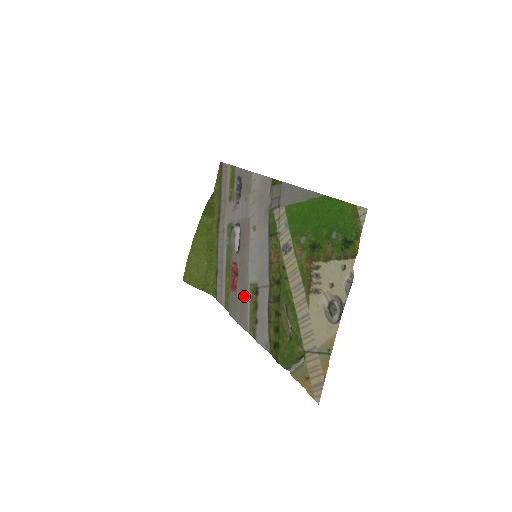
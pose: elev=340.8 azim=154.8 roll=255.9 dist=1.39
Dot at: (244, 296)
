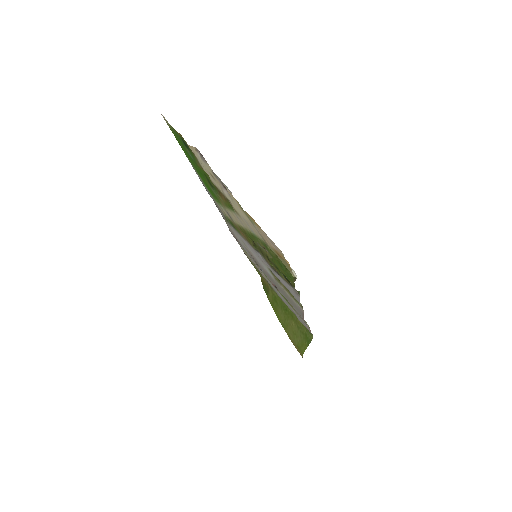
Dot at: (284, 293)
